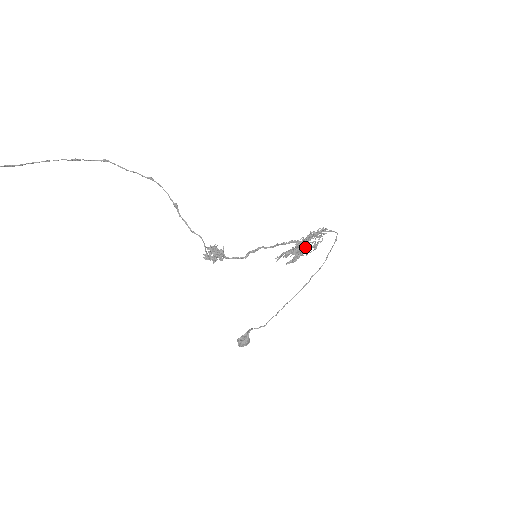
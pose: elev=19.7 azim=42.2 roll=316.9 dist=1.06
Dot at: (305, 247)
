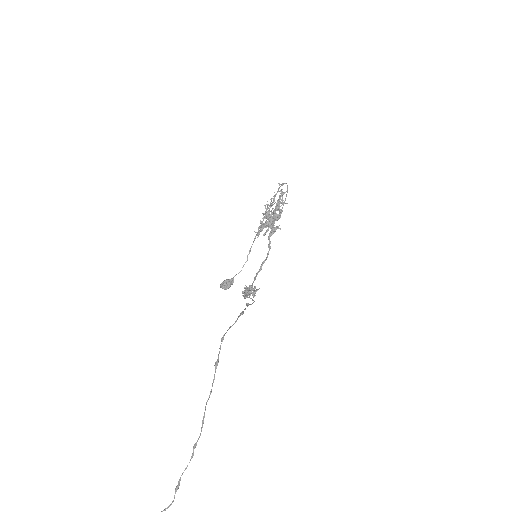
Dot at: occluded
